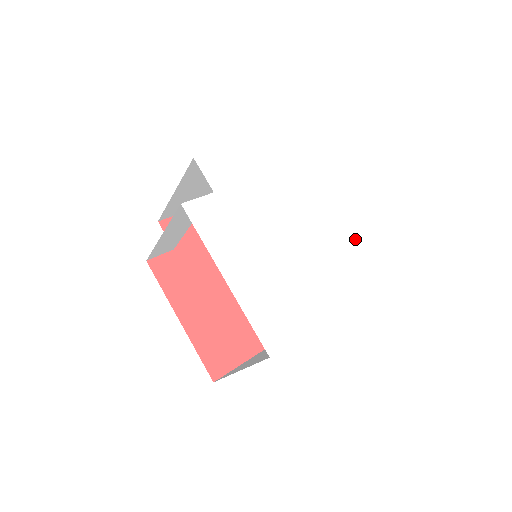
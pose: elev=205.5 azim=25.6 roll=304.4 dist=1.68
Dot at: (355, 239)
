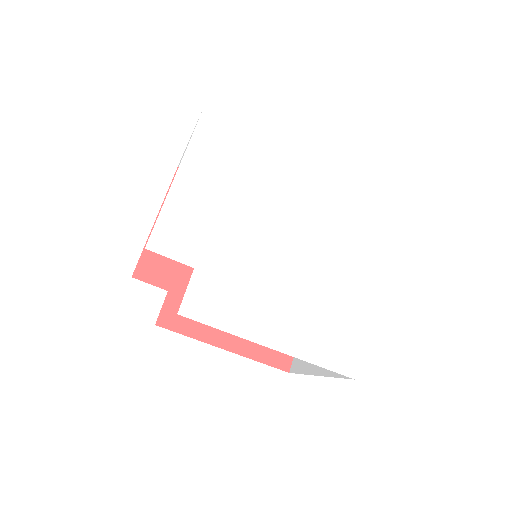
Dot at: (346, 182)
